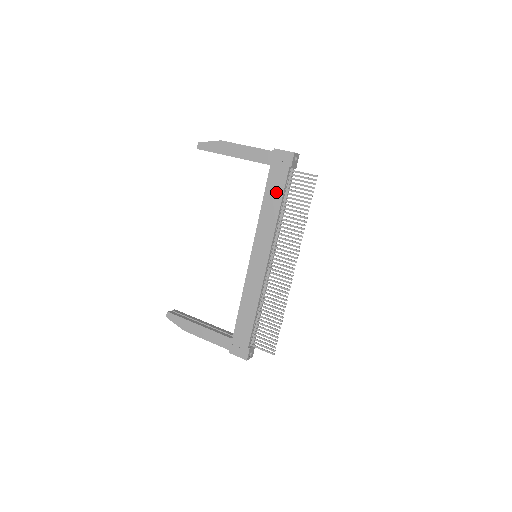
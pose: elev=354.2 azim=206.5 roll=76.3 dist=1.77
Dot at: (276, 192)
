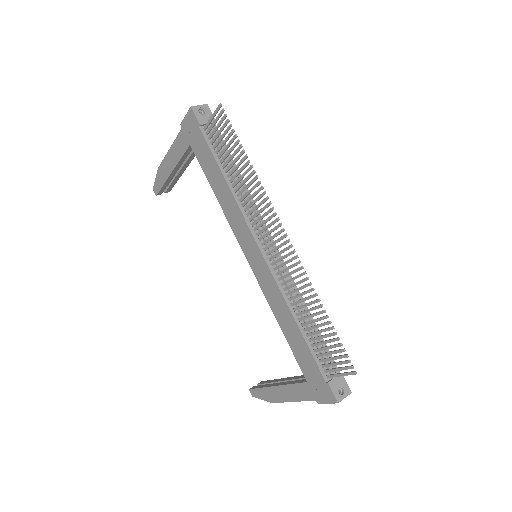
Dot at: (211, 166)
